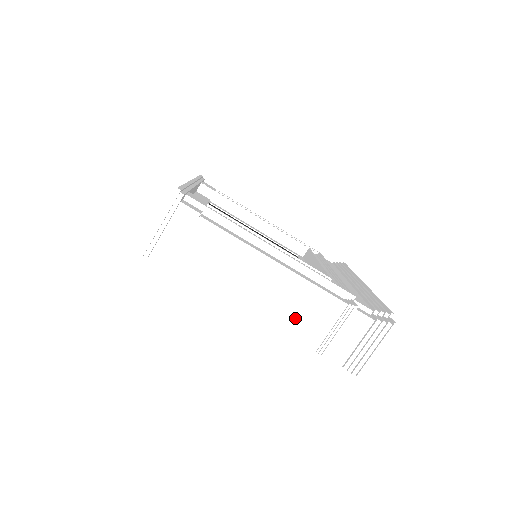
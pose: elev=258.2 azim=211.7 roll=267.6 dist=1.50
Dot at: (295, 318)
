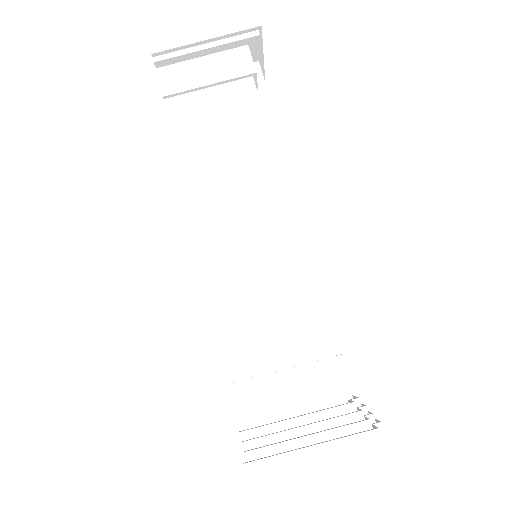
Dot at: (242, 291)
